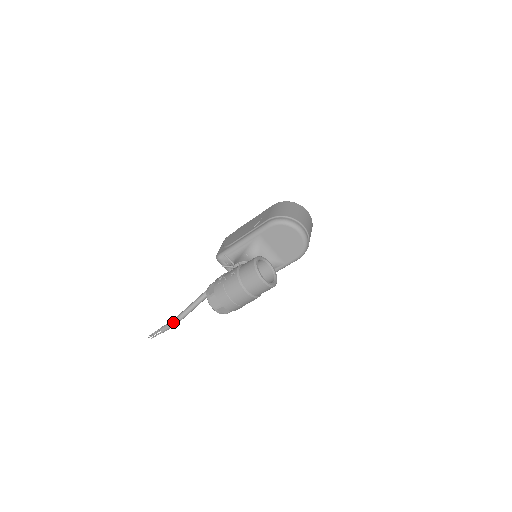
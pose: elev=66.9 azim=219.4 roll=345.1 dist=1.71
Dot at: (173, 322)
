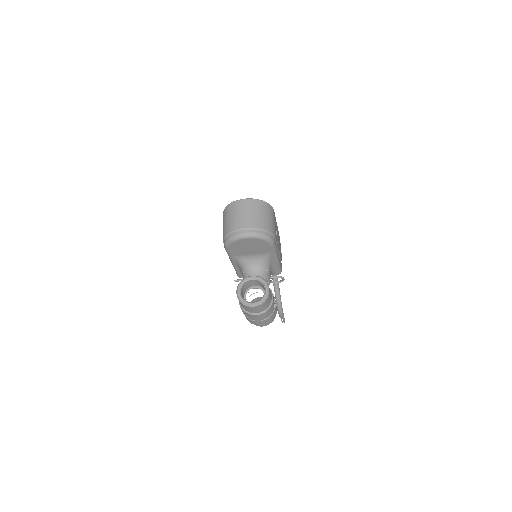
Dot at: (279, 312)
